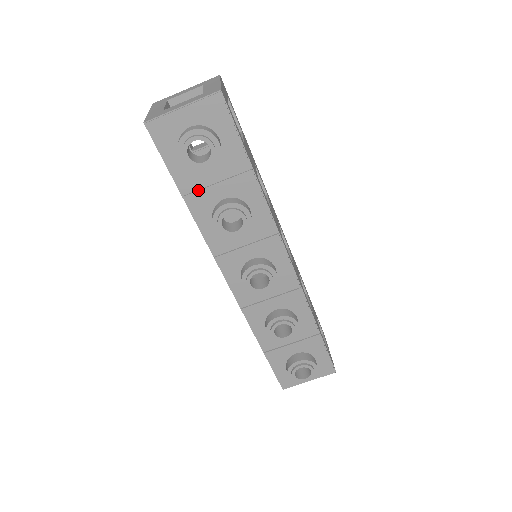
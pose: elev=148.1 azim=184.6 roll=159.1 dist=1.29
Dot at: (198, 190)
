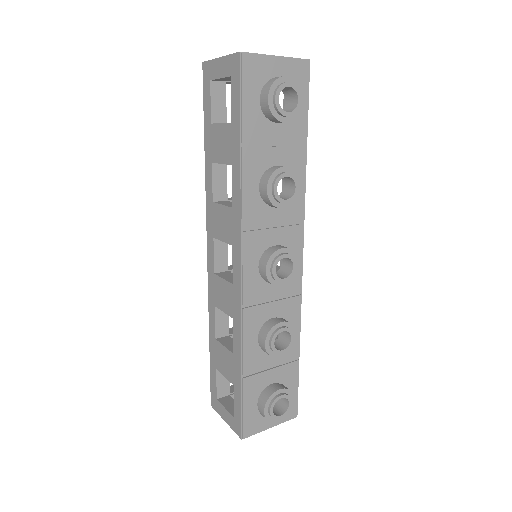
Dot at: (258, 146)
